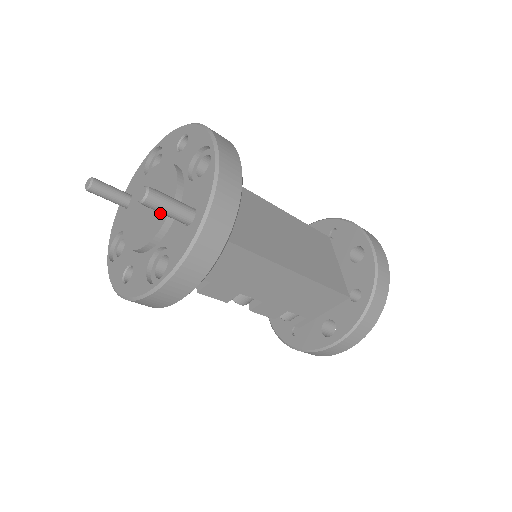
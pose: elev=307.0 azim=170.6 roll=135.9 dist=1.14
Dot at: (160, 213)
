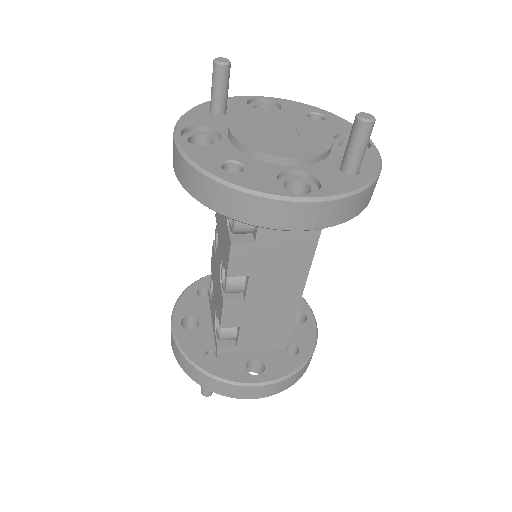
Dot at: (308, 145)
